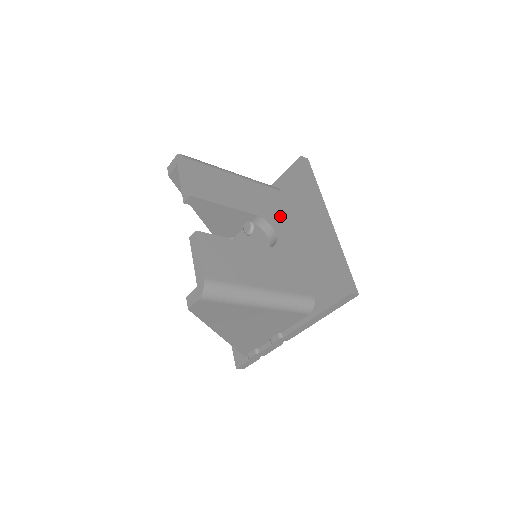
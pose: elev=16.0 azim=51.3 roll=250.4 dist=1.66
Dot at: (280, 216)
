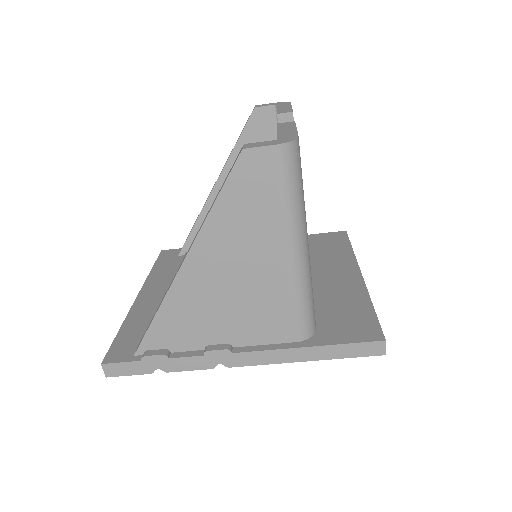
Dot at: occluded
